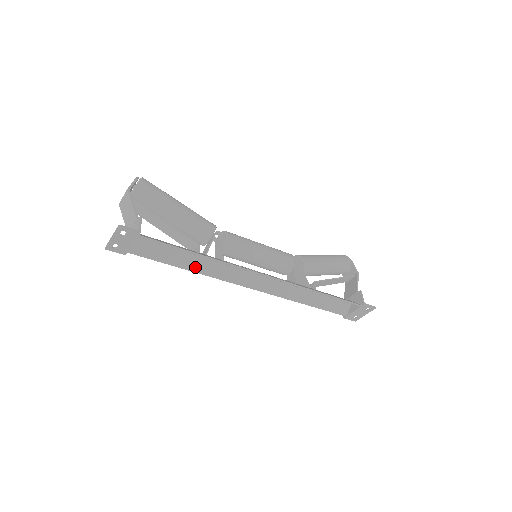
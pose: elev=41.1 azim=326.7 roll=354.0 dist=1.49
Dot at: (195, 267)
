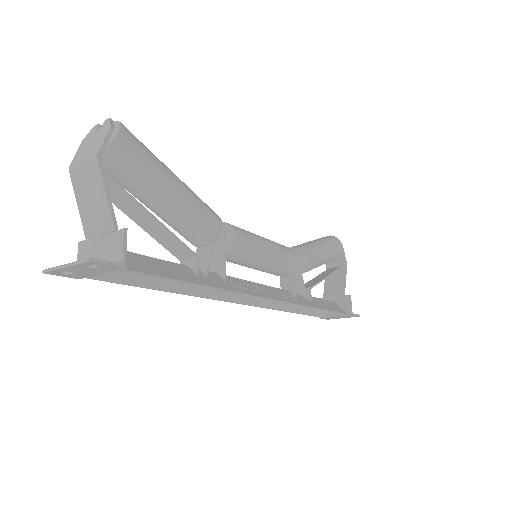
Dot at: (183, 288)
